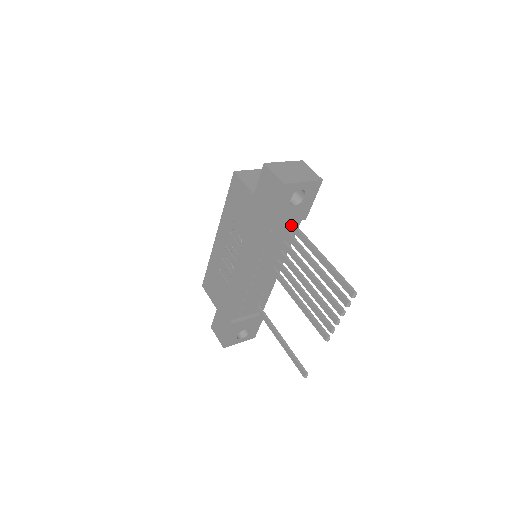
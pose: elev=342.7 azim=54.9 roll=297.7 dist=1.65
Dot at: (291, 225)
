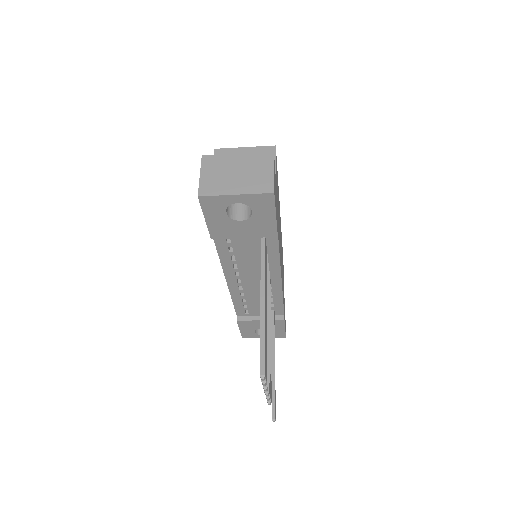
Dot at: (261, 239)
